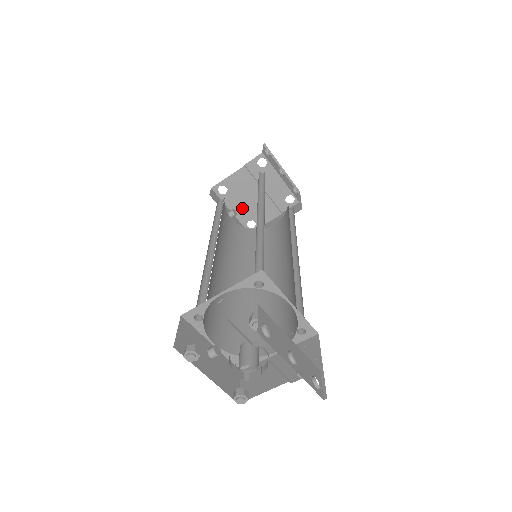
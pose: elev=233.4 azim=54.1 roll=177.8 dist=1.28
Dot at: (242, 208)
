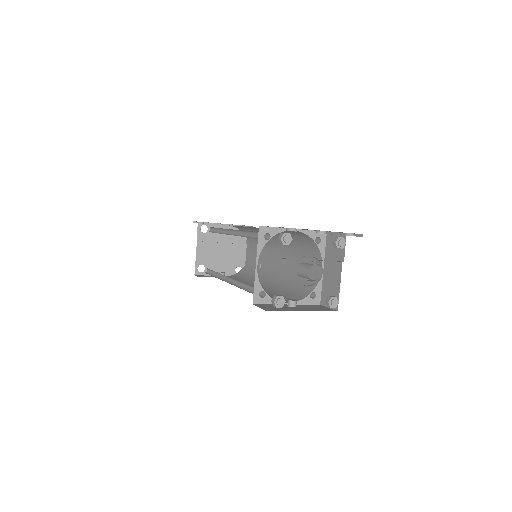
Dot at: (223, 267)
